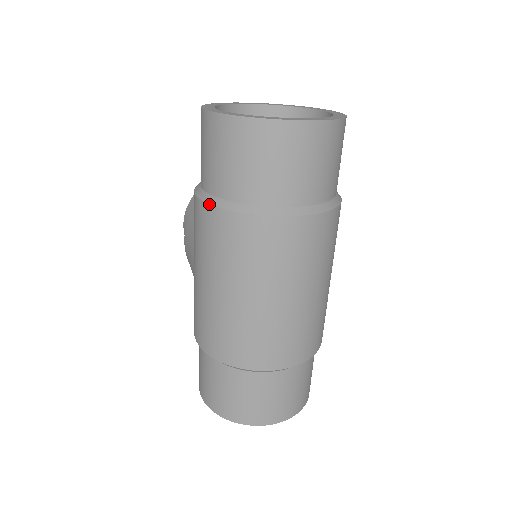
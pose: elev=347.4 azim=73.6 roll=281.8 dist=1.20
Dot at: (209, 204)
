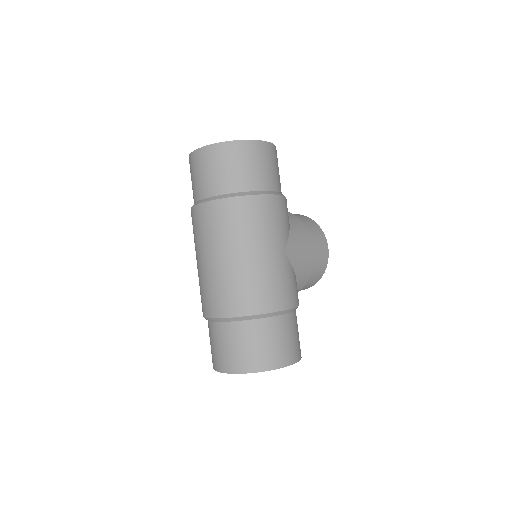
Dot at: occluded
